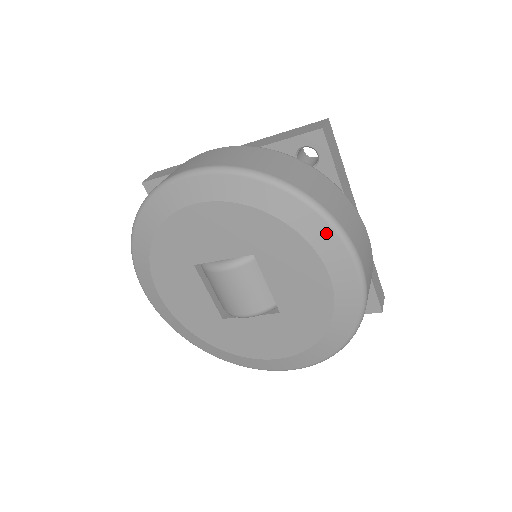
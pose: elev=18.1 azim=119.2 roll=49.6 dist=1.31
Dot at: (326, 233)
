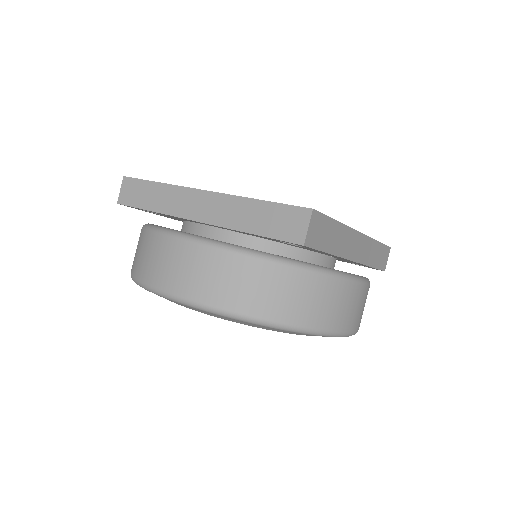
Dot at: (314, 335)
